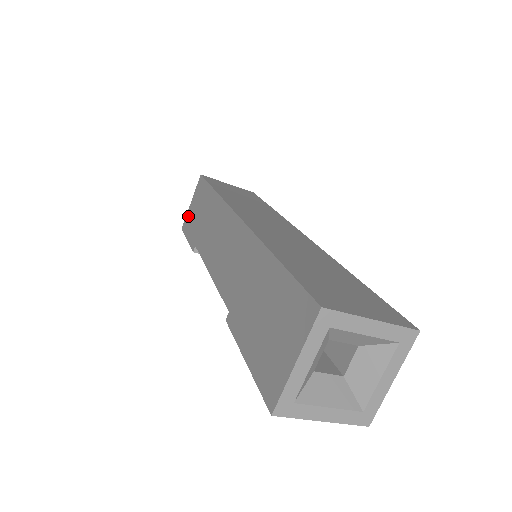
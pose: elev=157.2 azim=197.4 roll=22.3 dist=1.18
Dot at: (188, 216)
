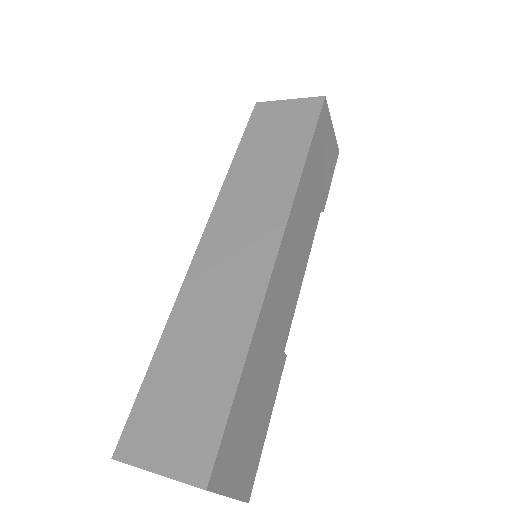
Dot at: occluded
